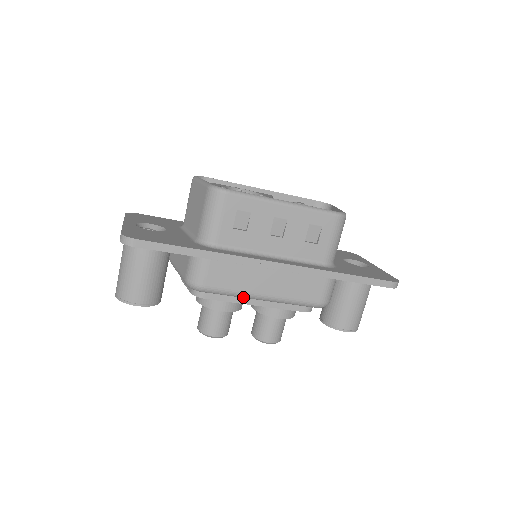
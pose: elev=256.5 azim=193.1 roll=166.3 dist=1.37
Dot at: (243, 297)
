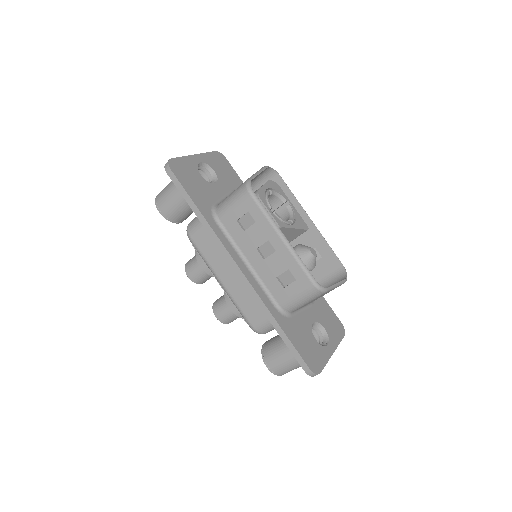
Dot at: (210, 269)
